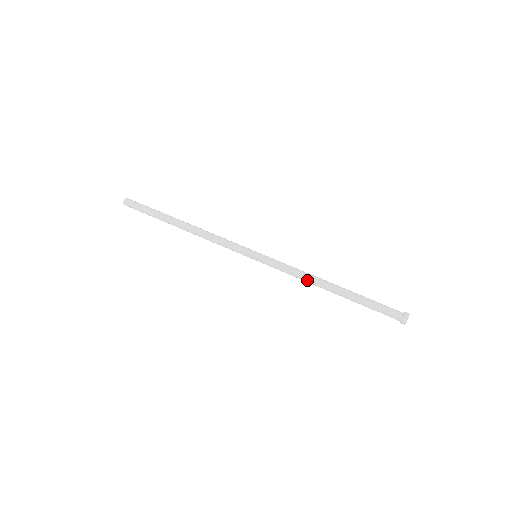
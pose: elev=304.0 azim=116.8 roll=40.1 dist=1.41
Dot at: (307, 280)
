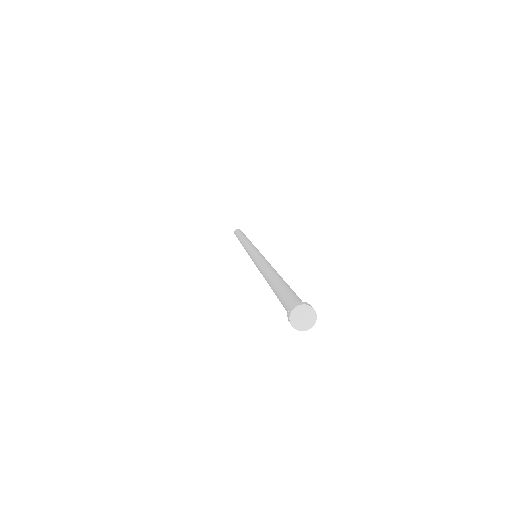
Dot at: (261, 272)
